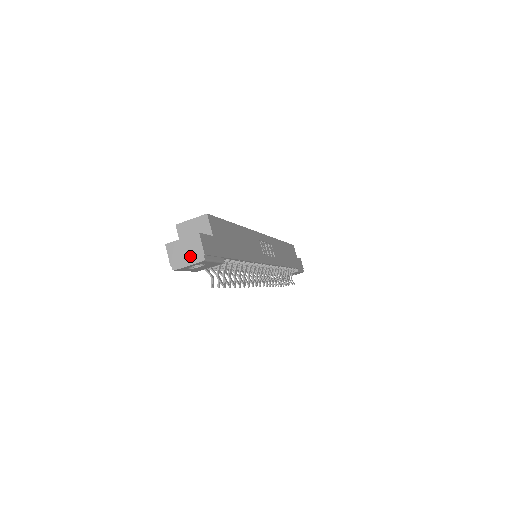
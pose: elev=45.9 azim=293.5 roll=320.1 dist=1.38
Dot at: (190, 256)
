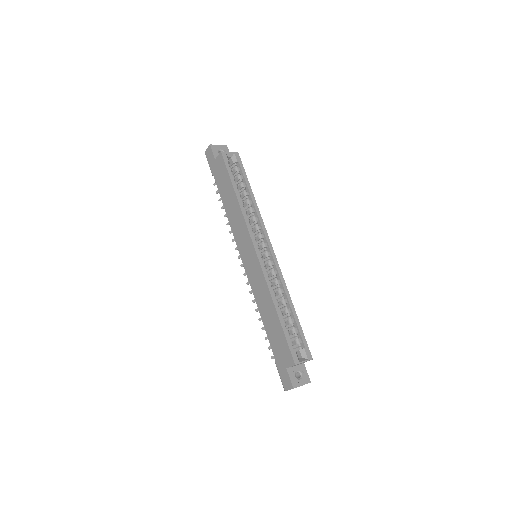
Dot at: occluded
